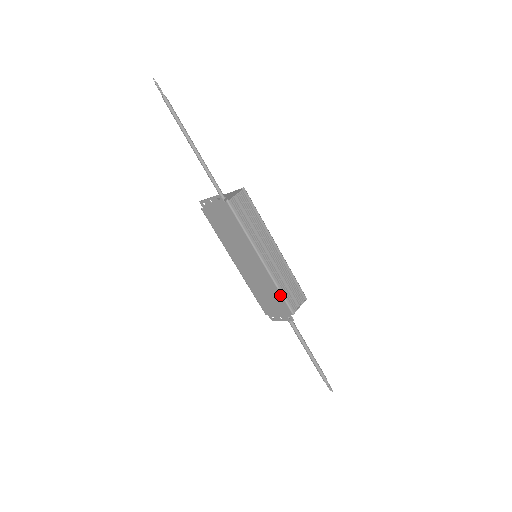
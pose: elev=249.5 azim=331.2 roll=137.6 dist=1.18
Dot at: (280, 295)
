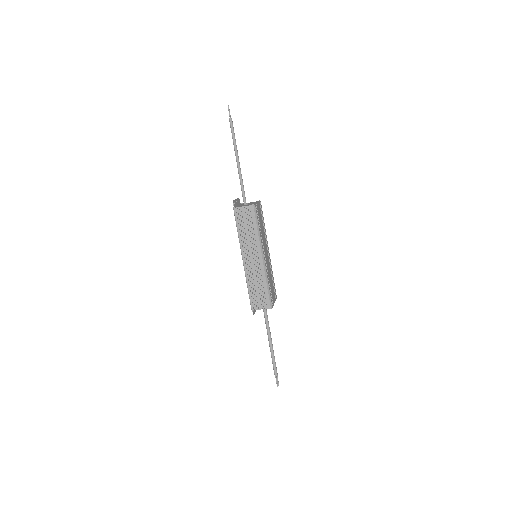
Dot at: (248, 291)
